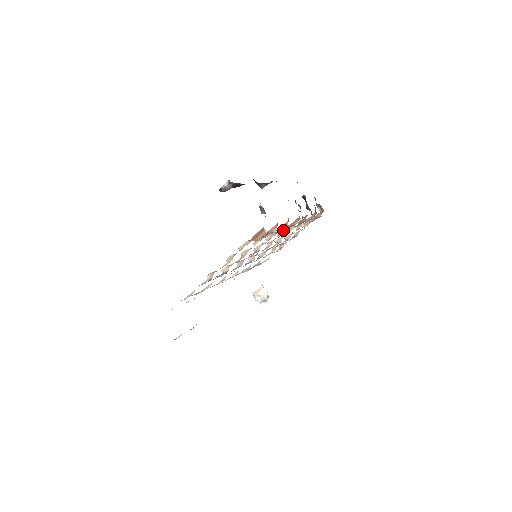
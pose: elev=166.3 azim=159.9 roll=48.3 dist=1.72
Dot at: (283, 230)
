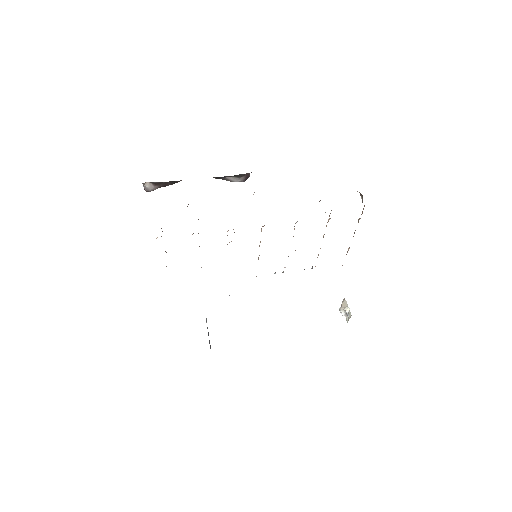
Dot at: occluded
